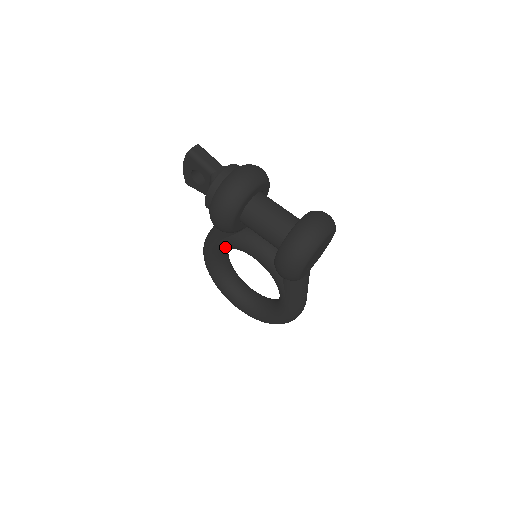
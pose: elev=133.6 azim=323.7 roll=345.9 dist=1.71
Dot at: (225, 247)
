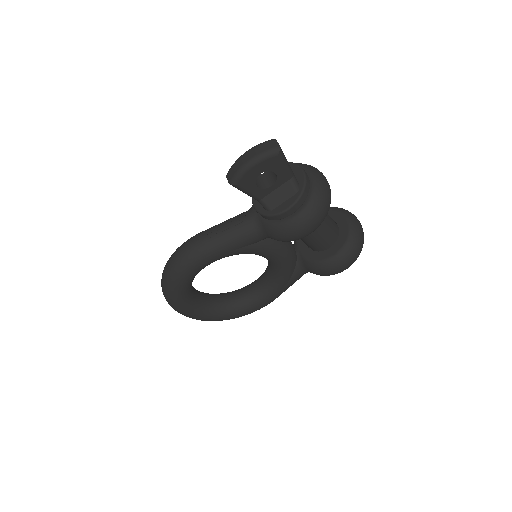
Dot at: (238, 254)
